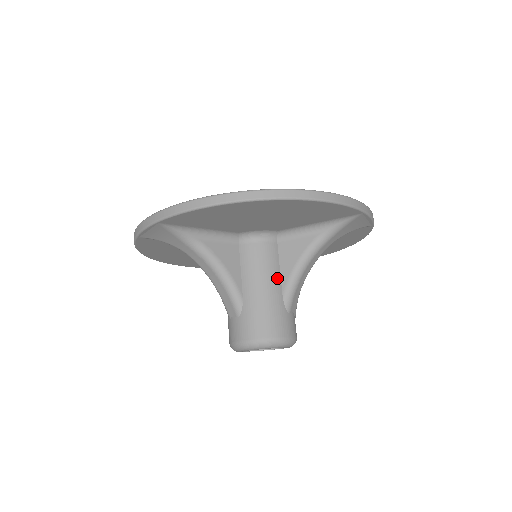
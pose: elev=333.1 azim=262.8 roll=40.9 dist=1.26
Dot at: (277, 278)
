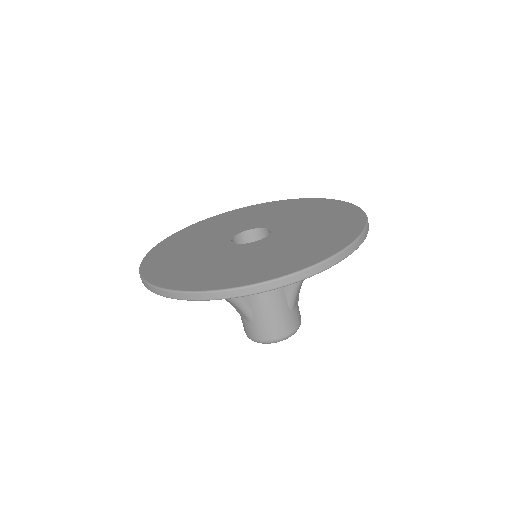
Dot at: (280, 288)
